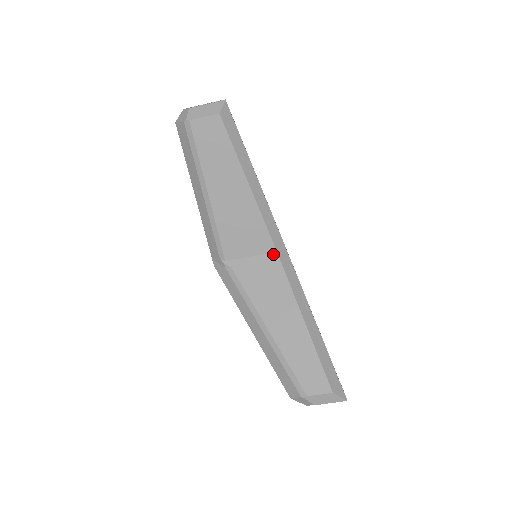
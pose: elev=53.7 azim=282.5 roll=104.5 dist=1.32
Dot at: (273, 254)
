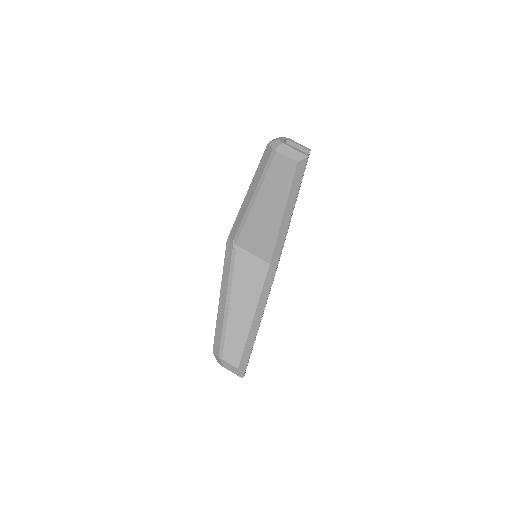
Dot at: (267, 263)
